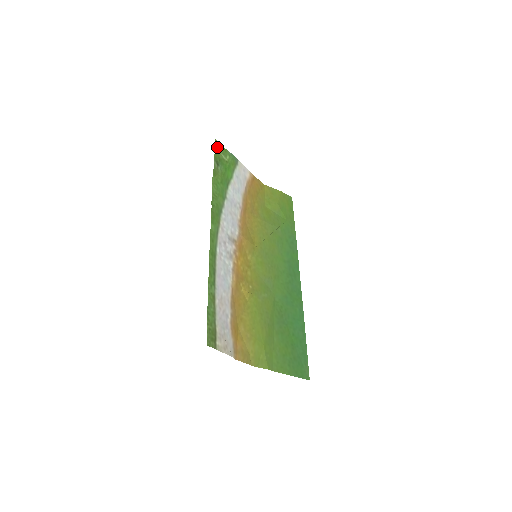
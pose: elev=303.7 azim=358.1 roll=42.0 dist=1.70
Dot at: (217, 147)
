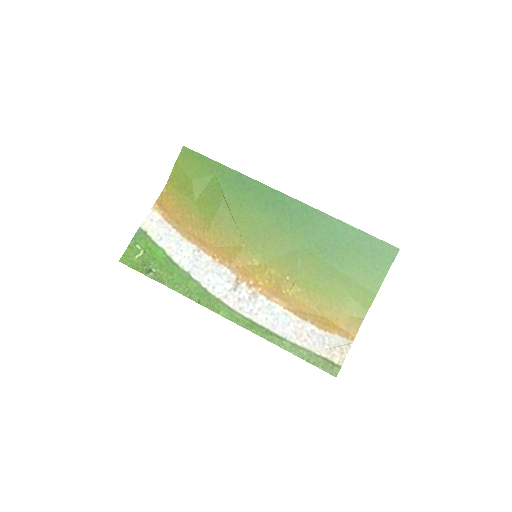
Dot at: (128, 262)
